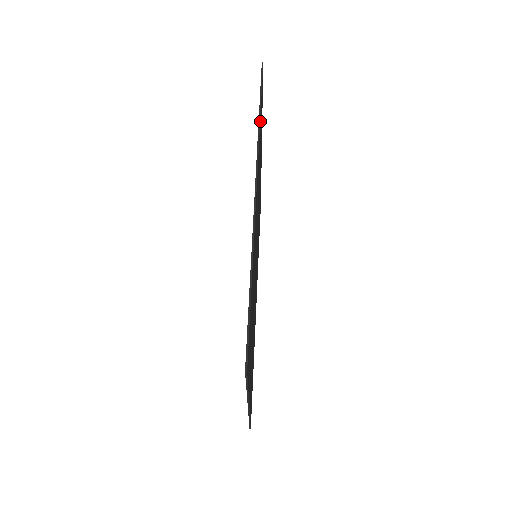
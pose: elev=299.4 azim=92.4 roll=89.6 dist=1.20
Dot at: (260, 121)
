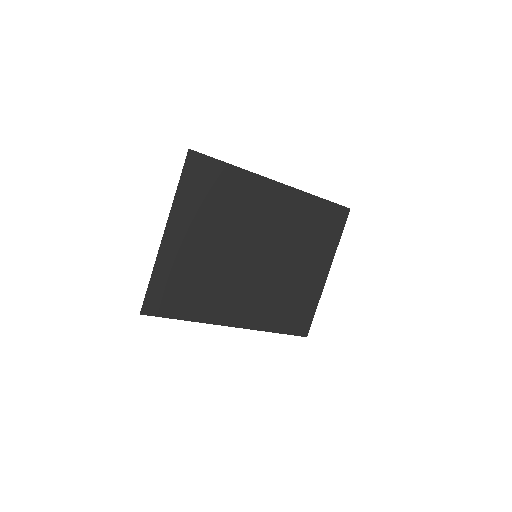
Dot at: (318, 203)
